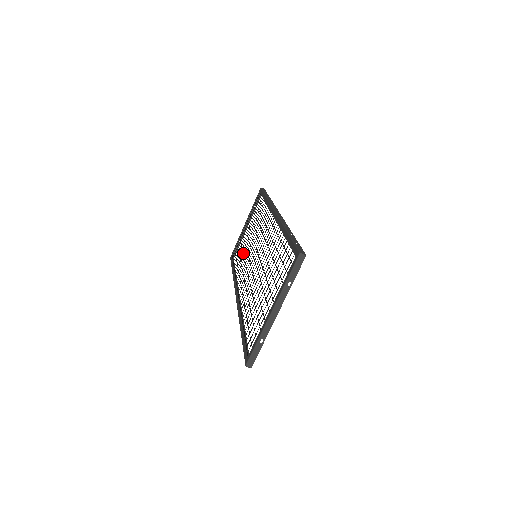
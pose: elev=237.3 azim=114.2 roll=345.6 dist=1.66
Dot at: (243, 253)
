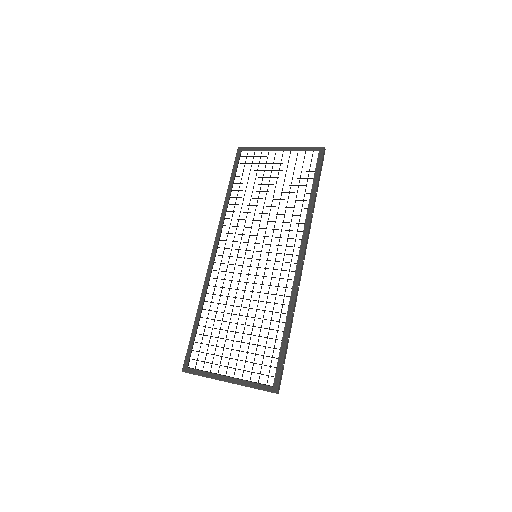
Dot at: occluded
